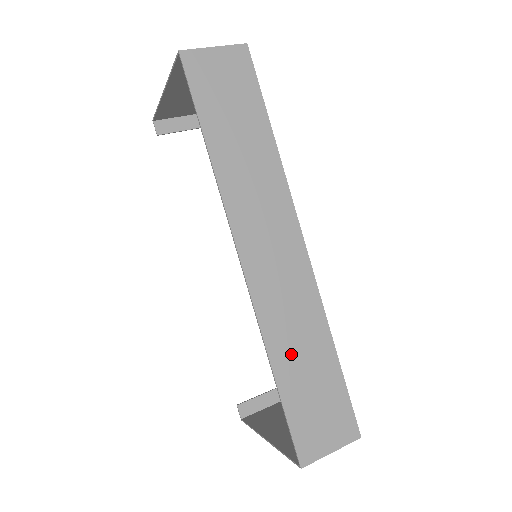
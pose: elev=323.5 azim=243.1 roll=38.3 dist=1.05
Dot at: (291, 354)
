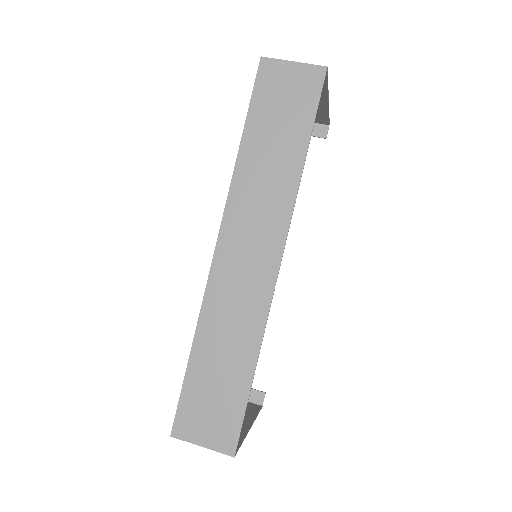
Dot at: (214, 344)
